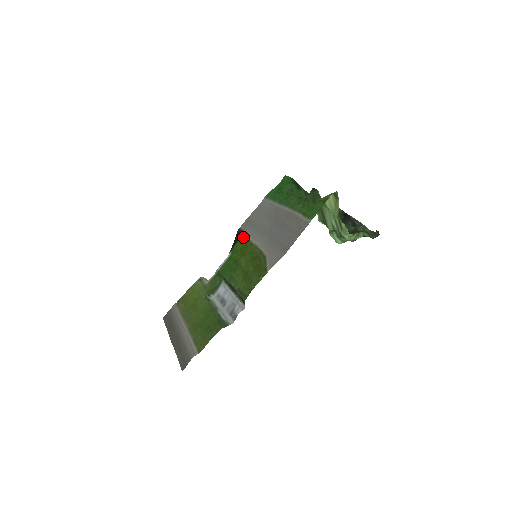
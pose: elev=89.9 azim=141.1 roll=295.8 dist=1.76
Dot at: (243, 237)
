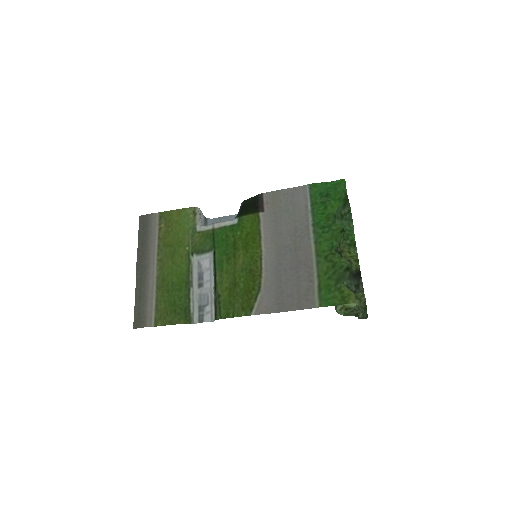
Dot at: (258, 218)
